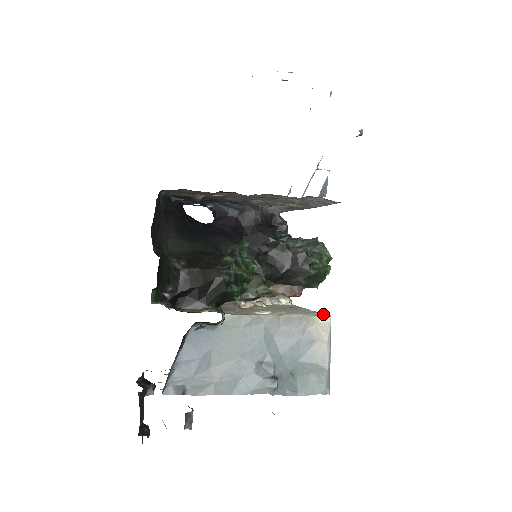
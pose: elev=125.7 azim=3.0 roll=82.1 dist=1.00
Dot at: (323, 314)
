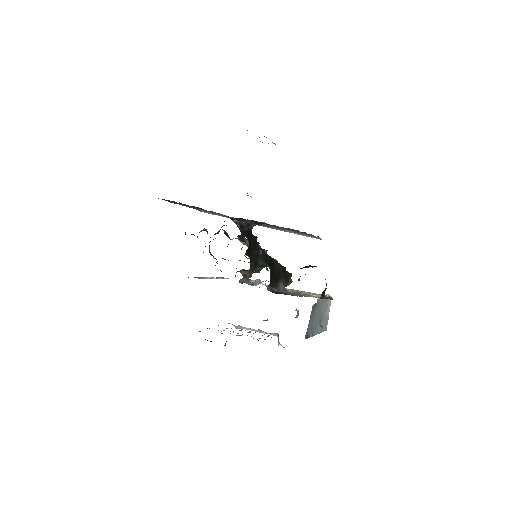
Dot at: occluded
